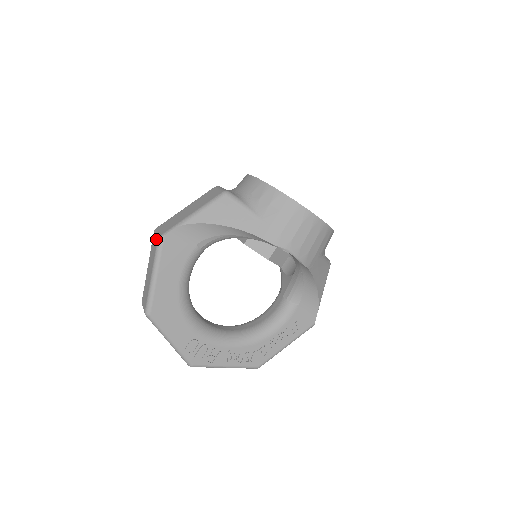
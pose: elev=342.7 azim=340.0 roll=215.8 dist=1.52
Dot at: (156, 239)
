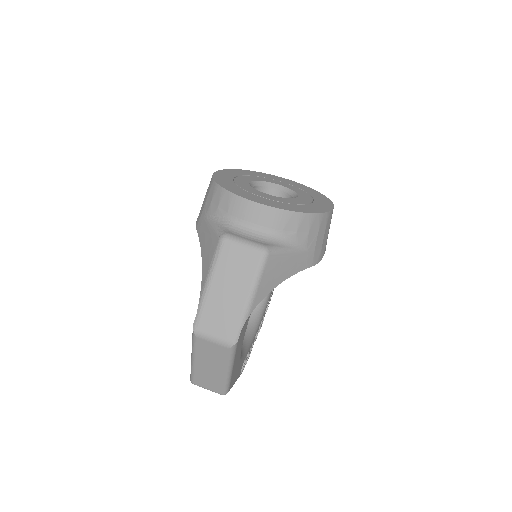
Dot at: (222, 347)
